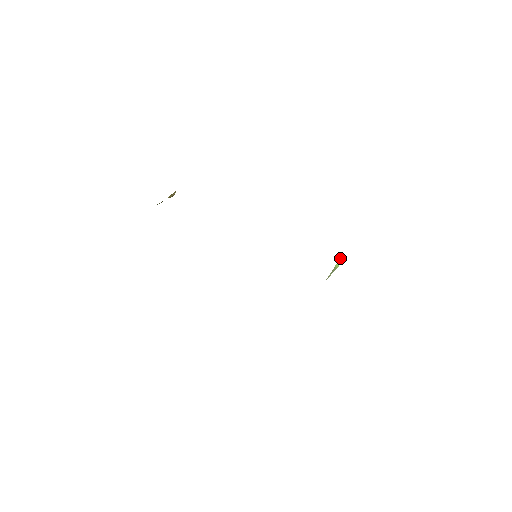
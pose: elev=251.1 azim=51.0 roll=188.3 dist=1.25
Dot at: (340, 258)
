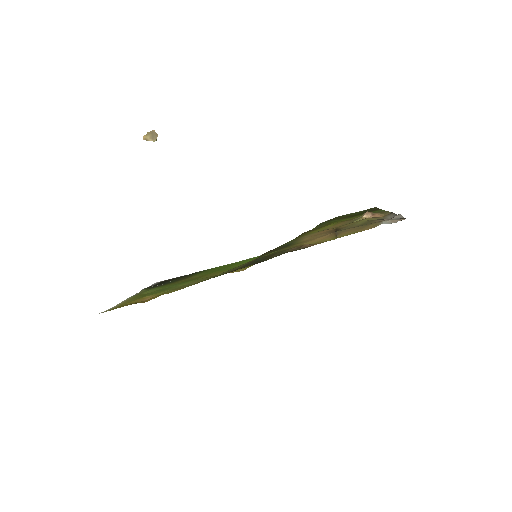
Dot at: occluded
